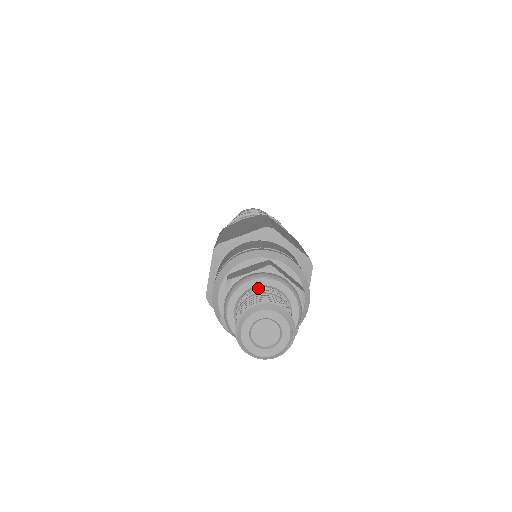
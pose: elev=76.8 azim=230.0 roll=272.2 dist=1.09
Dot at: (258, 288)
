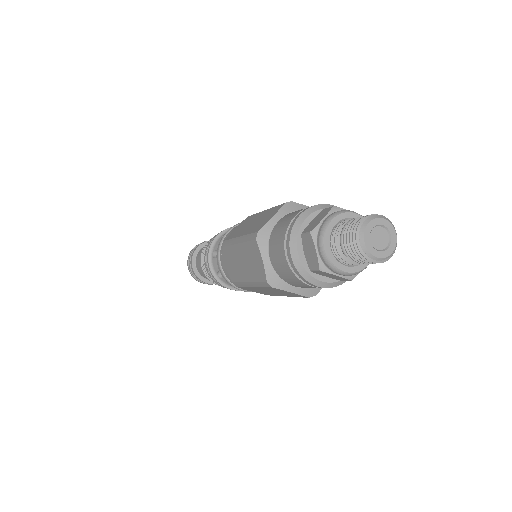
Dot at: occluded
